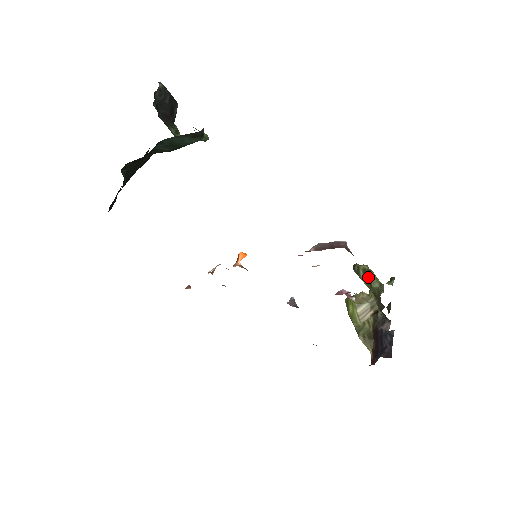
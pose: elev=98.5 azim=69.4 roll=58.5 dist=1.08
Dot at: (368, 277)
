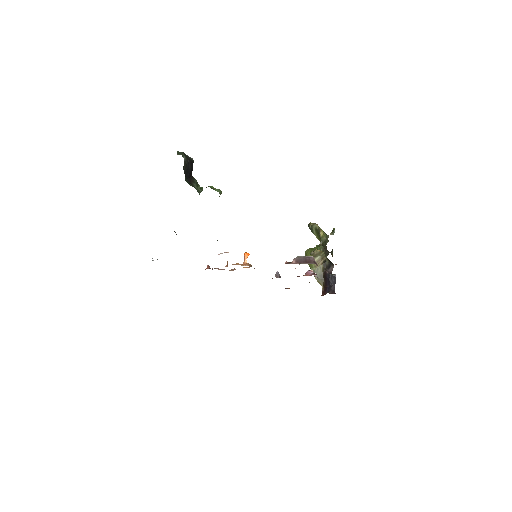
Dot at: (319, 233)
